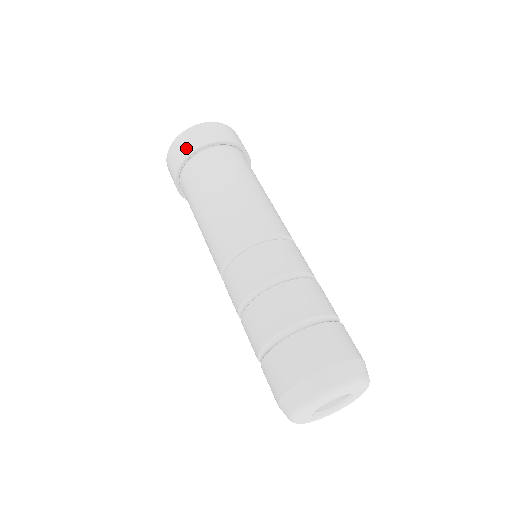
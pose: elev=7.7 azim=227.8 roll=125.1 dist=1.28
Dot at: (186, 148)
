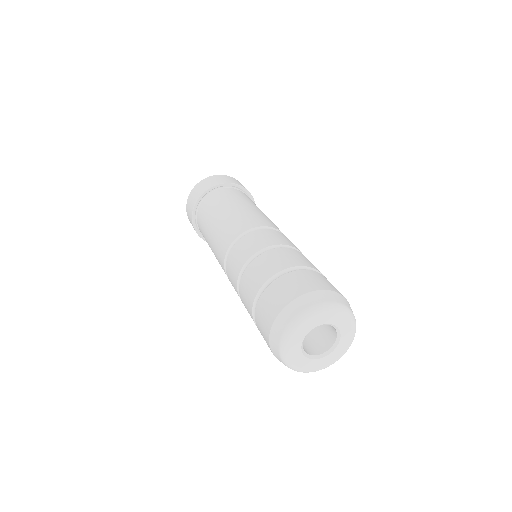
Dot at: (200, 191)
